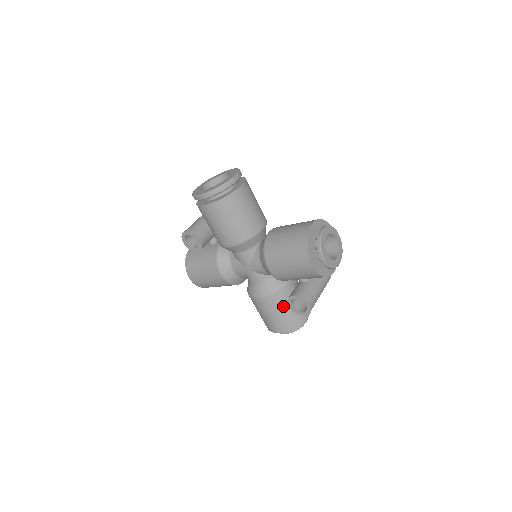
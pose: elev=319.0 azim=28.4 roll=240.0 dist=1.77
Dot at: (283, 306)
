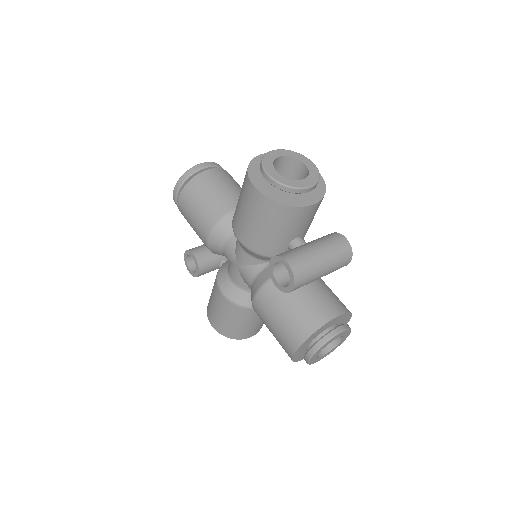
Dot at: (284, 301)
